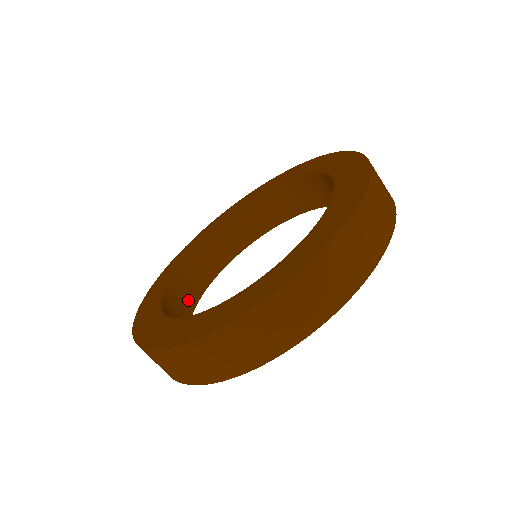
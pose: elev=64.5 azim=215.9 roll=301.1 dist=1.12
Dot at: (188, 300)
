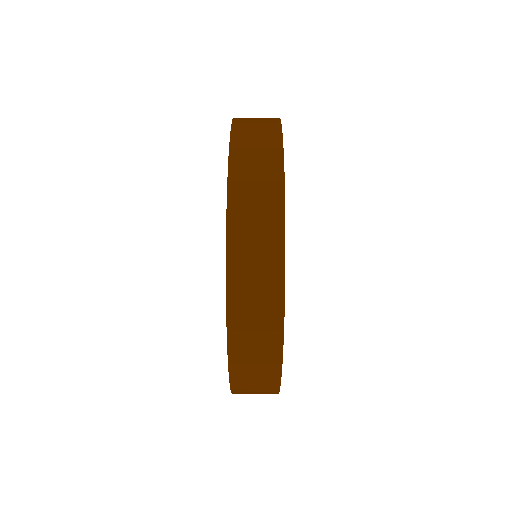
Dot at: occluded
